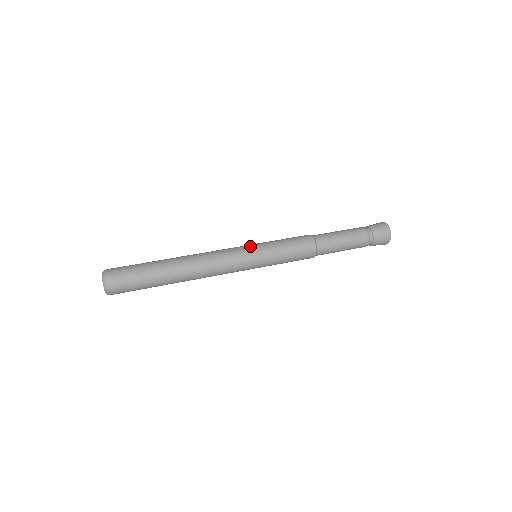
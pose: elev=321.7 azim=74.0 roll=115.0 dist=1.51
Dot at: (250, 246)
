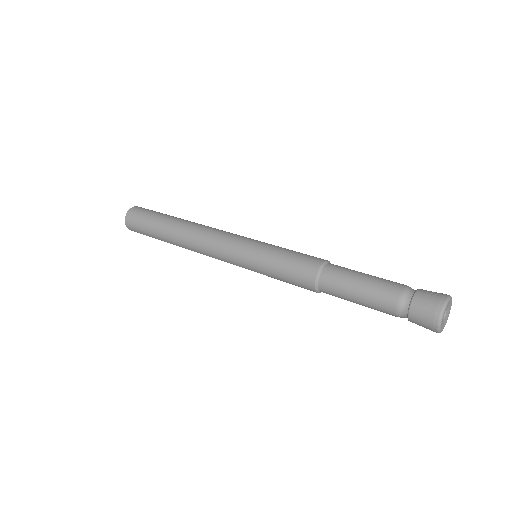
Dot at: (251, 239)
